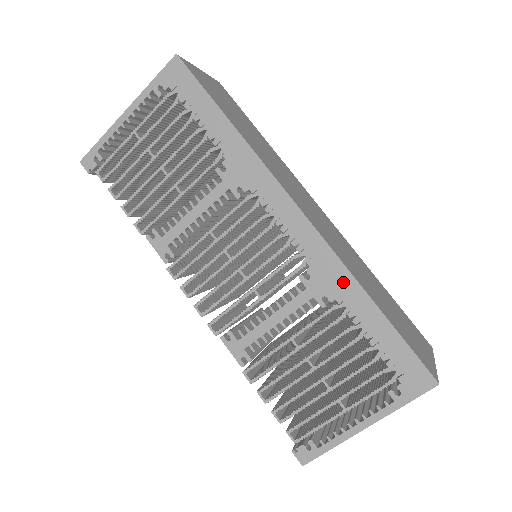
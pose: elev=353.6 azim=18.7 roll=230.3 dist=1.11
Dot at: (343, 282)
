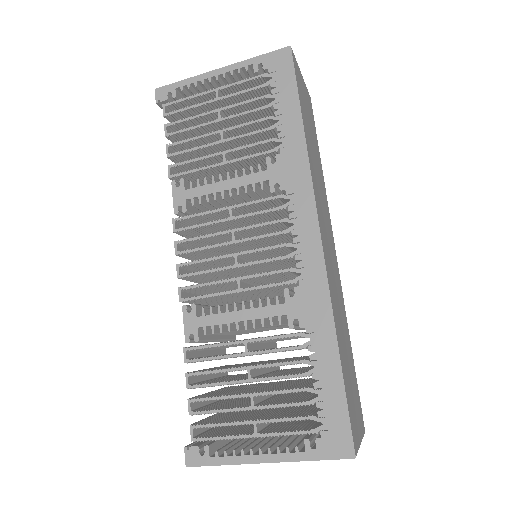
Dot at: (321, 315)
